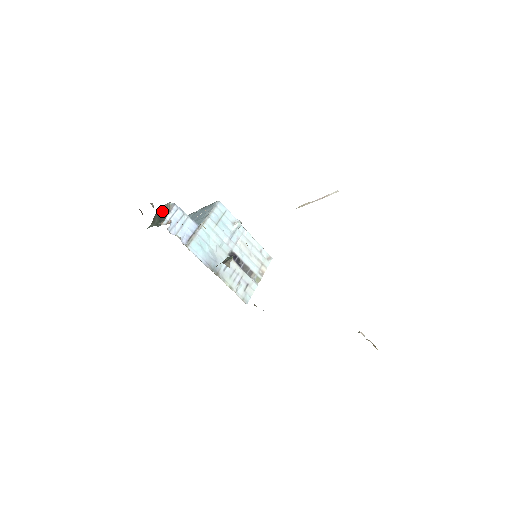
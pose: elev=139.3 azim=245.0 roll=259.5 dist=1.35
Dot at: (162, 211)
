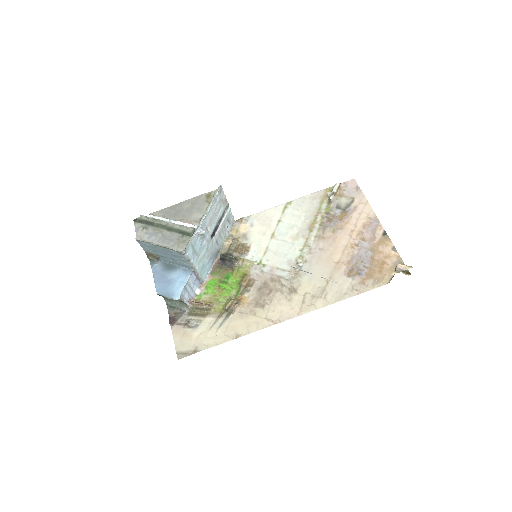
Dot at: occluded
